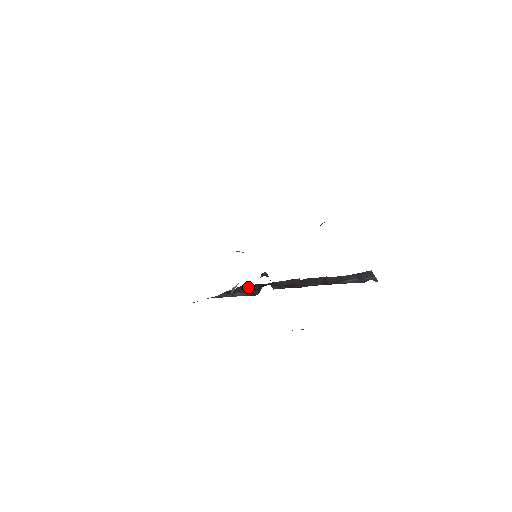
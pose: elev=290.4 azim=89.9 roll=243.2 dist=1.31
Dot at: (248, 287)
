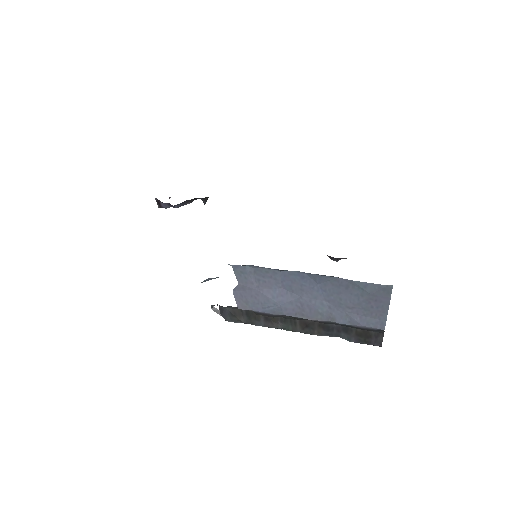
Dot at: (217, 312)
